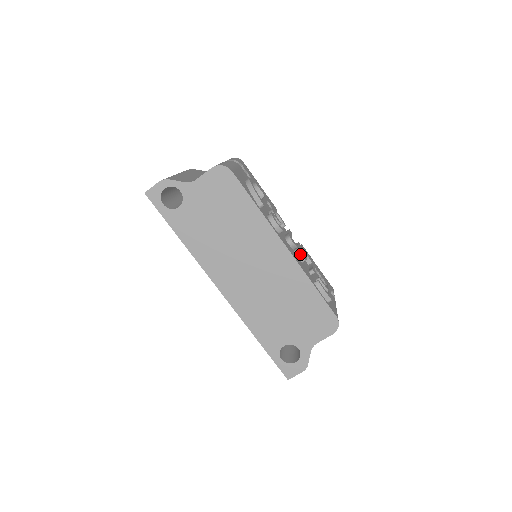
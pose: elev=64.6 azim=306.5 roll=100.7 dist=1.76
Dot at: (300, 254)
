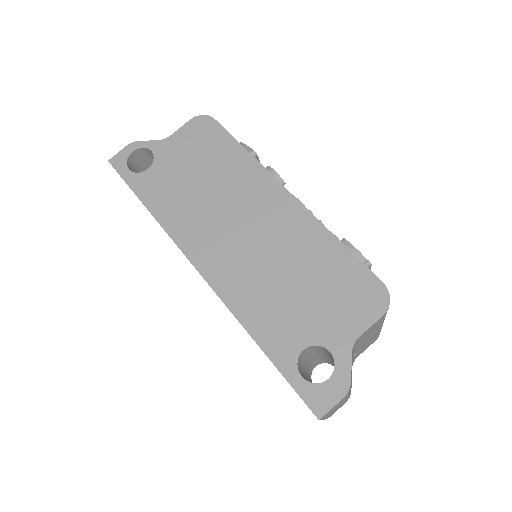
Dot at: occluded
